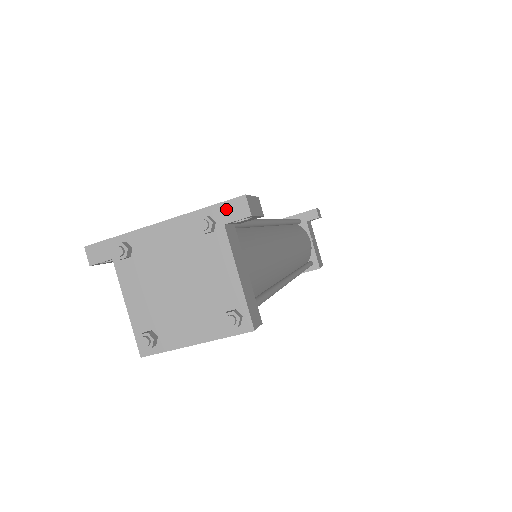
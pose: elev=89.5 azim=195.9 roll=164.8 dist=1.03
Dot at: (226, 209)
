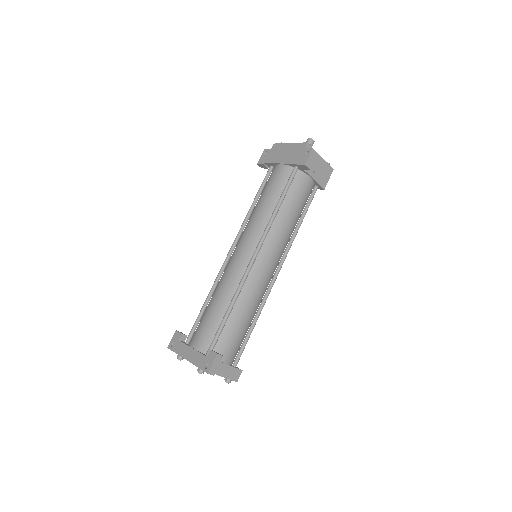
Dot at: (204, 371)
